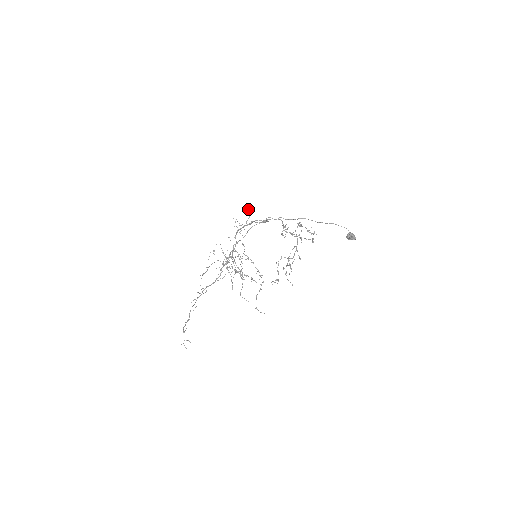
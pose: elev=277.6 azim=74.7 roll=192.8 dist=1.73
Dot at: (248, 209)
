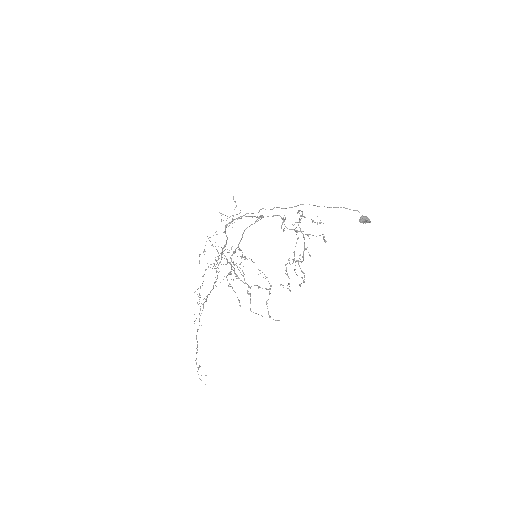
Dot at: (233, 197)
